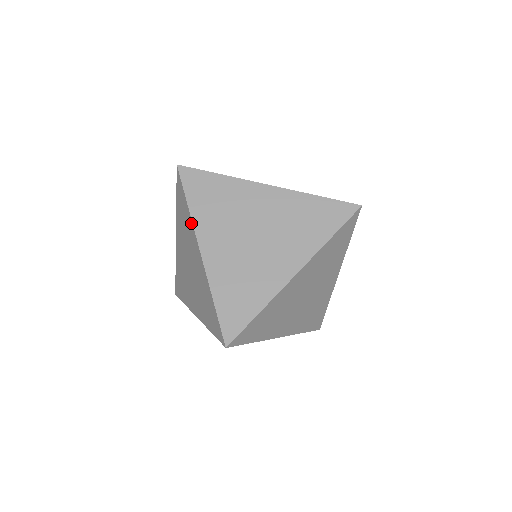
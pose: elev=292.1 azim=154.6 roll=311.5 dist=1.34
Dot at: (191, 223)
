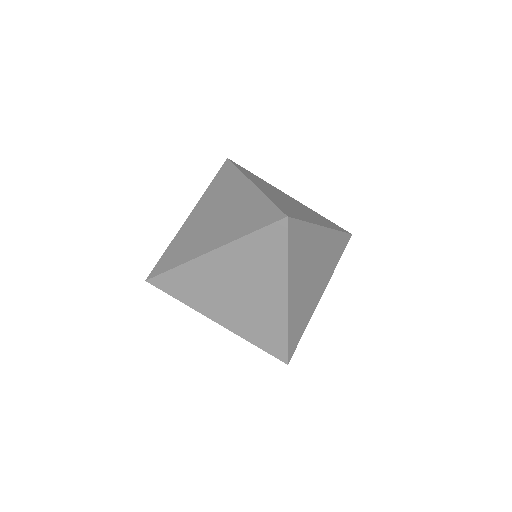
Dot at: (194, 309)
